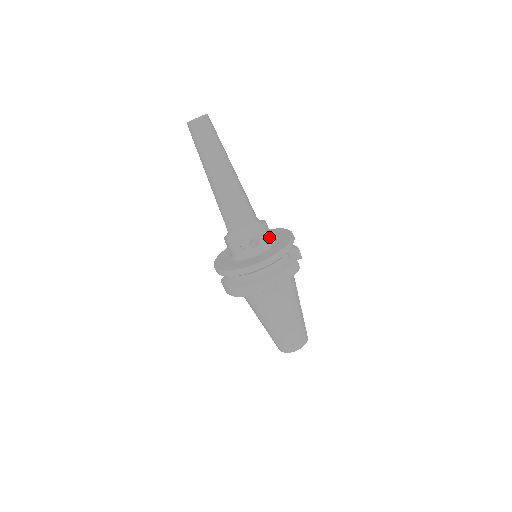
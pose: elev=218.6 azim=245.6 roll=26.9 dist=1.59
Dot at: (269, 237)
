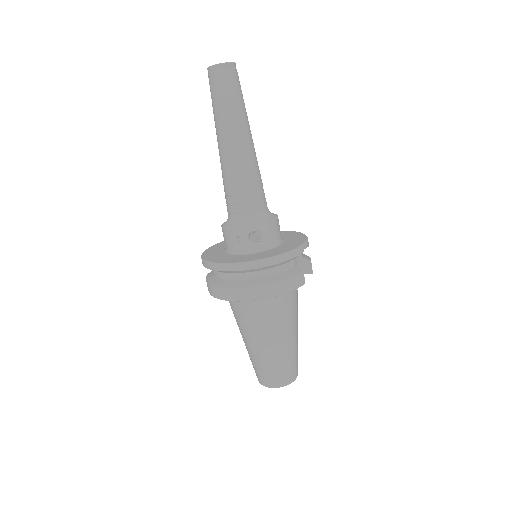
Dot at: (276, 235)
